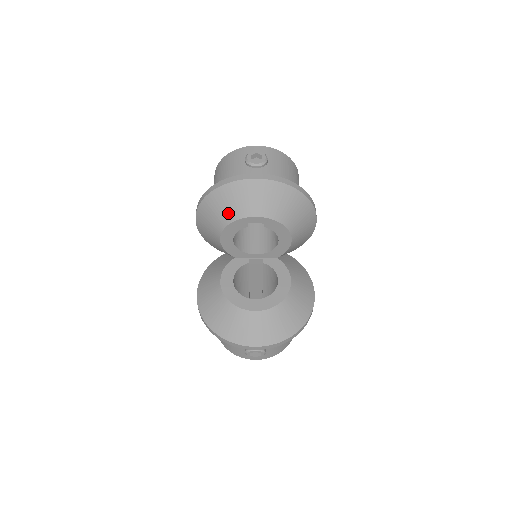
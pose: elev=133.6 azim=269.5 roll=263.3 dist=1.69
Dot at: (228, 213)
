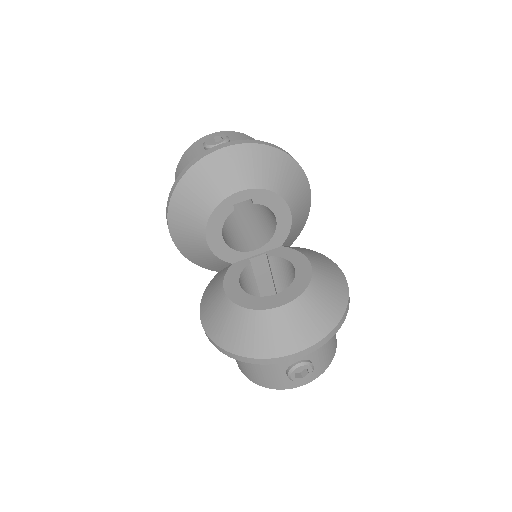
Dot at: (205, 201)
